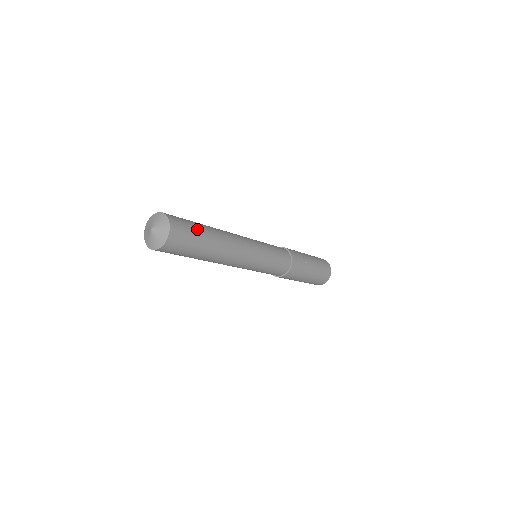
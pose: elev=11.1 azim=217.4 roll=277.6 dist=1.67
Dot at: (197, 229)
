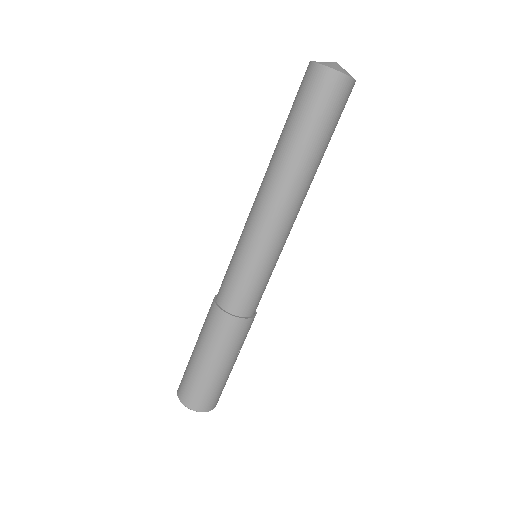
Dot at: occluded
